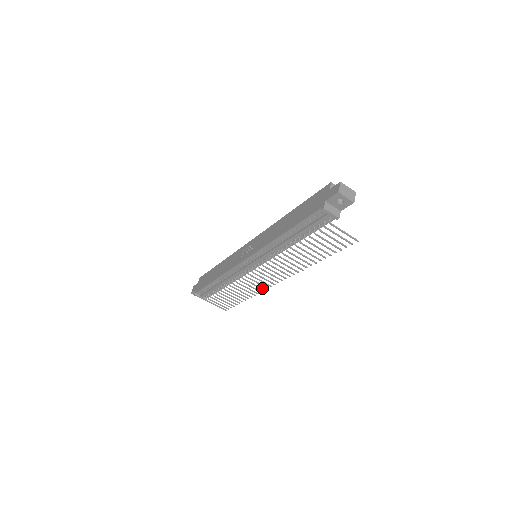
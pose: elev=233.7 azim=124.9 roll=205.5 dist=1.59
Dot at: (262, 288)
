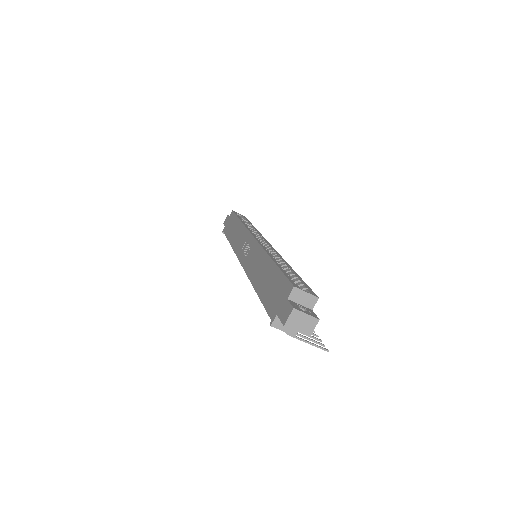
Dot at: occluded
